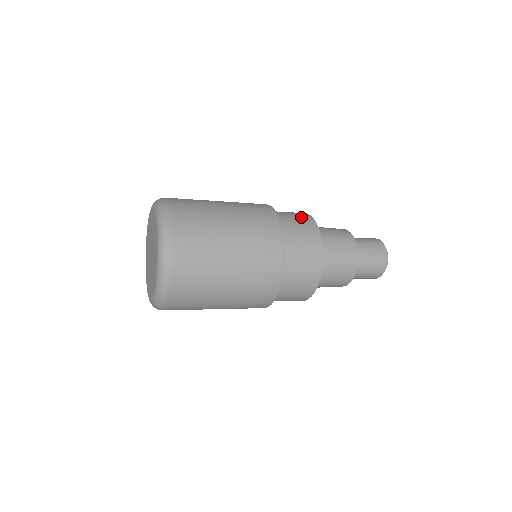
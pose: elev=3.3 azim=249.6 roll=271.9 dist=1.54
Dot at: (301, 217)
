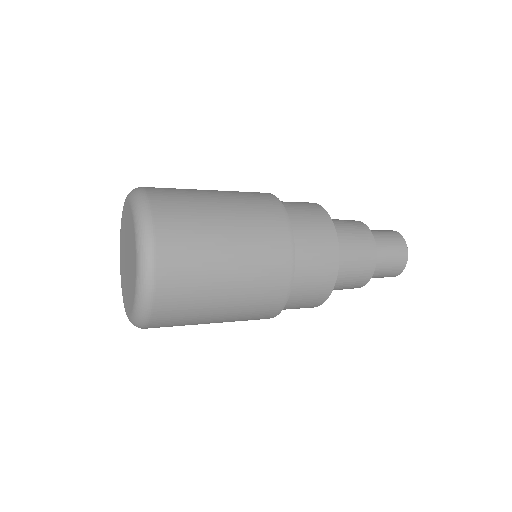
Dot at: occluded
